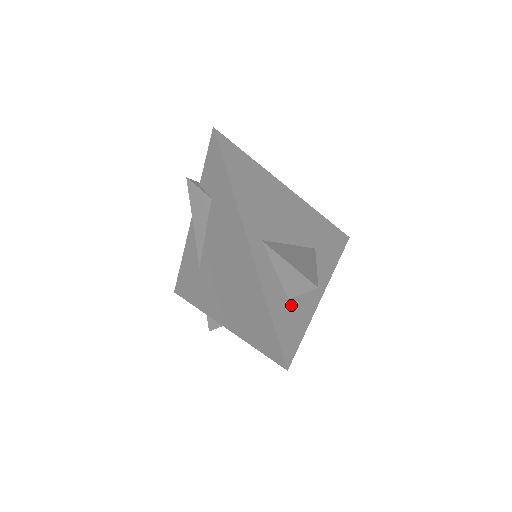
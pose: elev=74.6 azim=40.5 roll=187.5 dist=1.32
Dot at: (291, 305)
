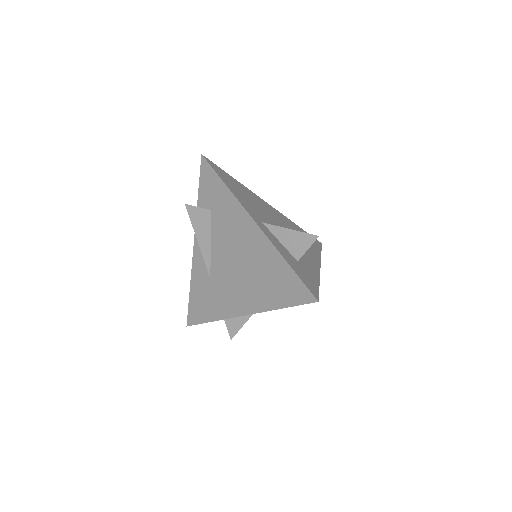
Dot at: (301, 265)
